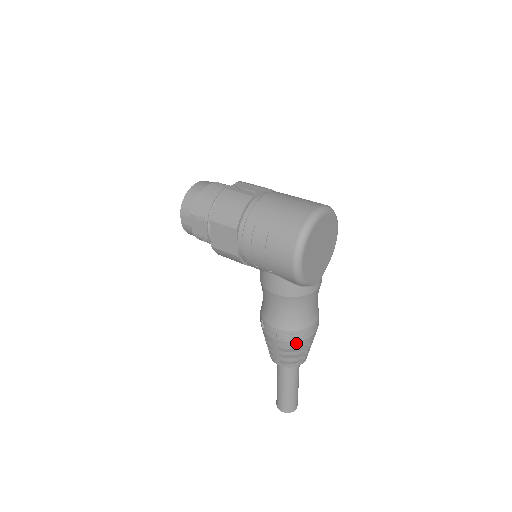
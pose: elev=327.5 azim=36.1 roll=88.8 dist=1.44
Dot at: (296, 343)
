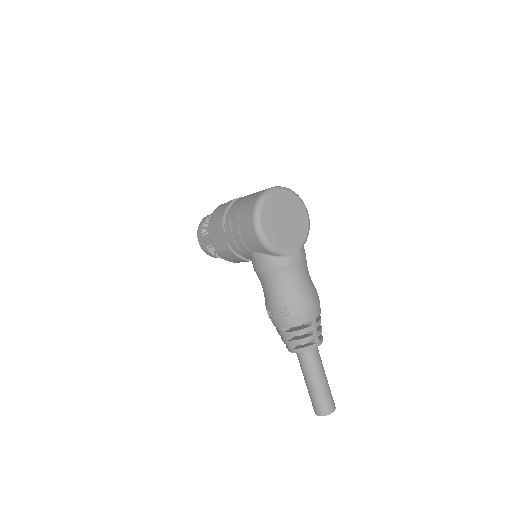
Dot at: (294, 319)
